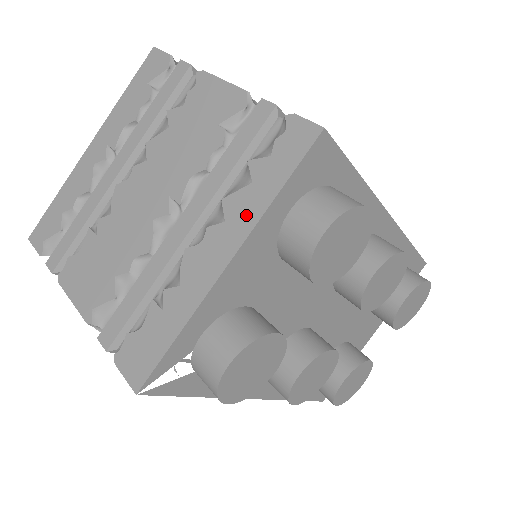
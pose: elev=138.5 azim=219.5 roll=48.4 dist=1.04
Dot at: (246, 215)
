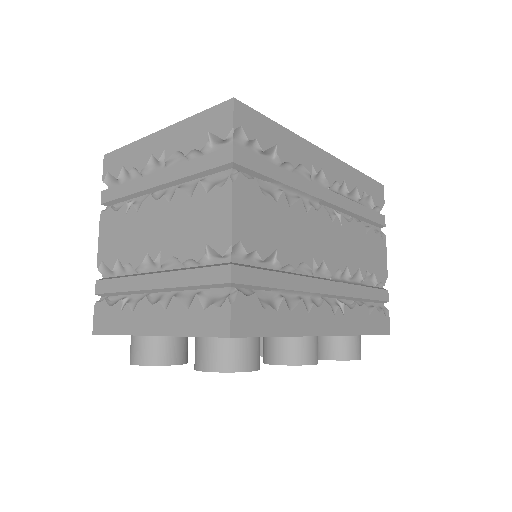
Dot at: (173, 324)
